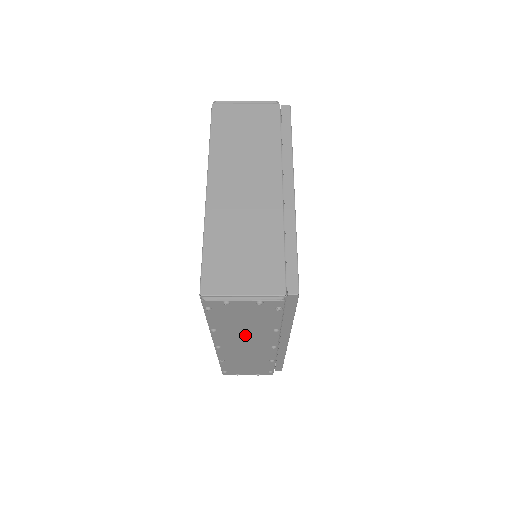
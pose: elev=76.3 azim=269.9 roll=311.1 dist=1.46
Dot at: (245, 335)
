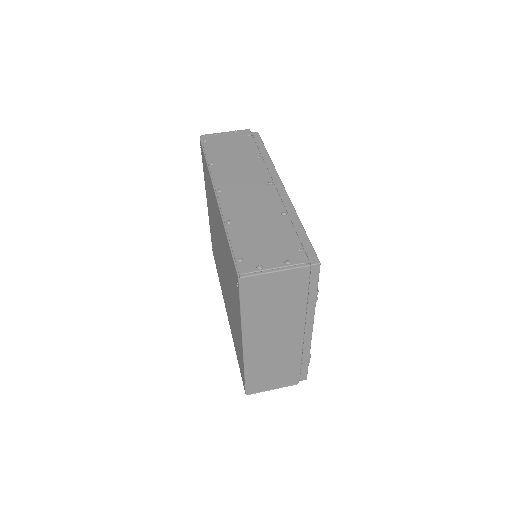
Dot at: (238, 169)
